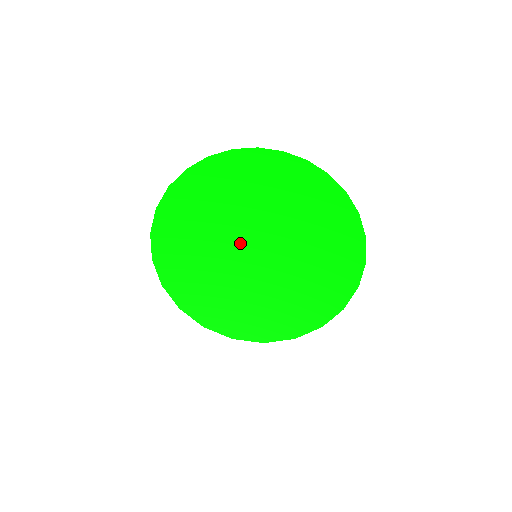
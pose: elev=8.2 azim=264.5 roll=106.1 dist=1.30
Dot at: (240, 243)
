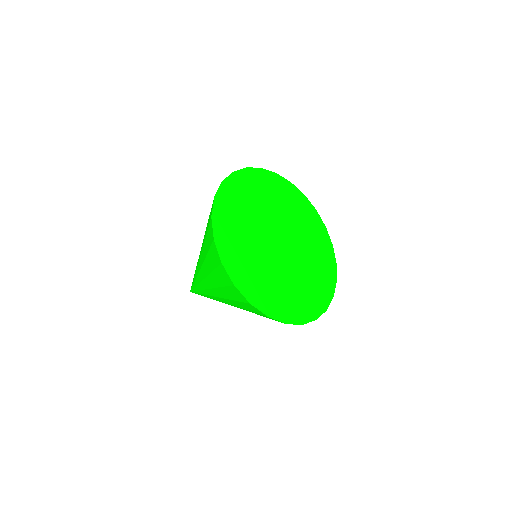
Dot at: (268, 236)
